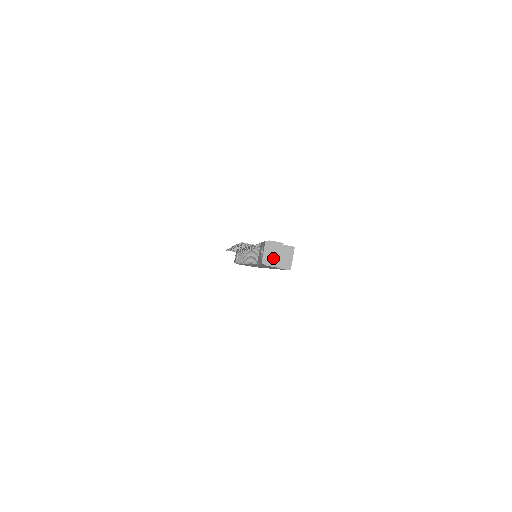
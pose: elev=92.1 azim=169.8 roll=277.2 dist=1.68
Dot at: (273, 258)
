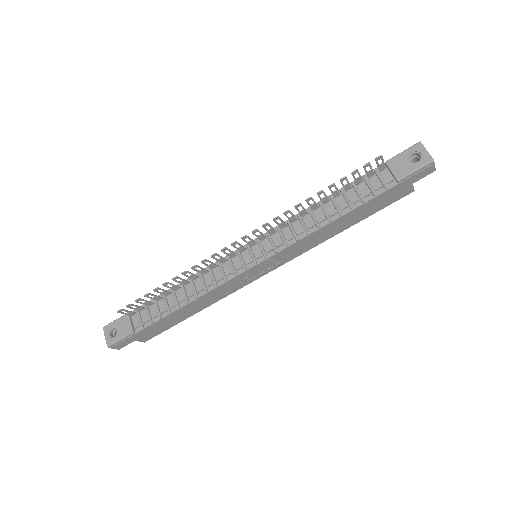
Dot at: occluded
